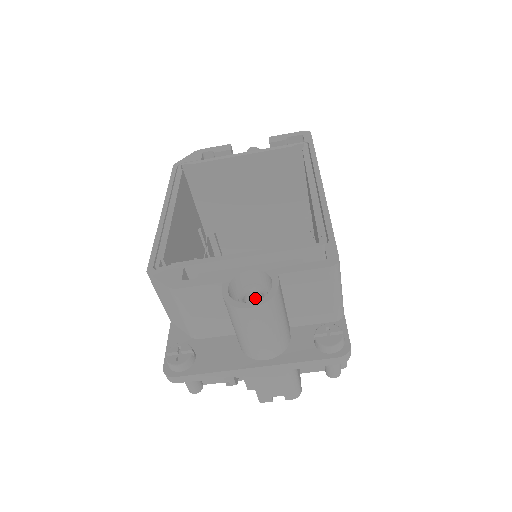
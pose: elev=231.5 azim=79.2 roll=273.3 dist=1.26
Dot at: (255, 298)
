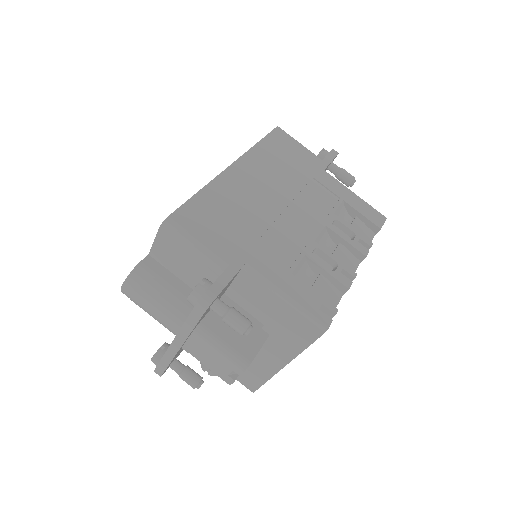
Dot at: occluded
